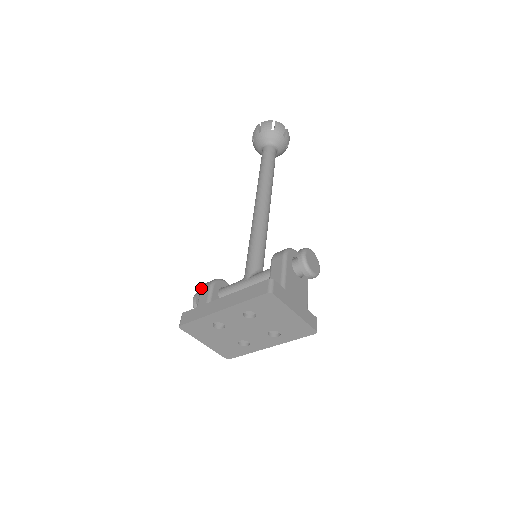
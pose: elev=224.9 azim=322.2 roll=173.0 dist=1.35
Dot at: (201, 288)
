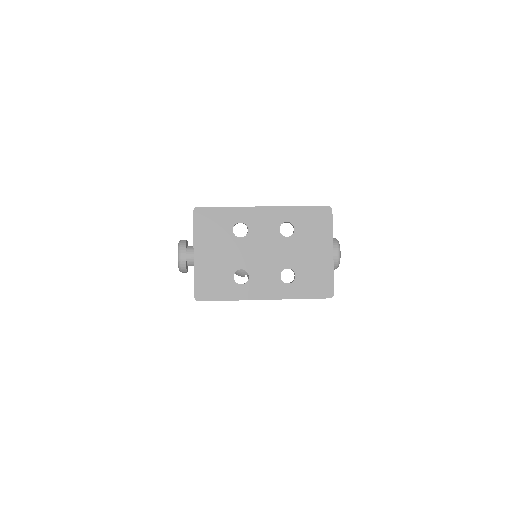
Dot at: occluded
